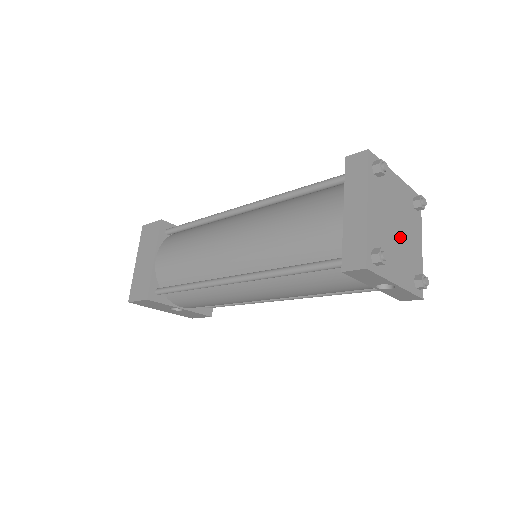
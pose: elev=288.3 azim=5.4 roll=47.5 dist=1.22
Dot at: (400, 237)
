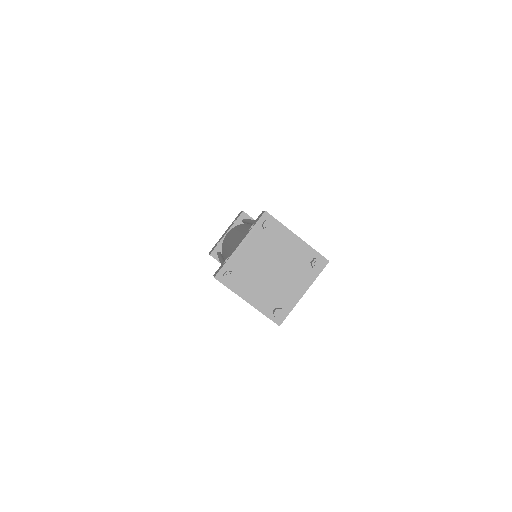
Dot at: (279, 269)
